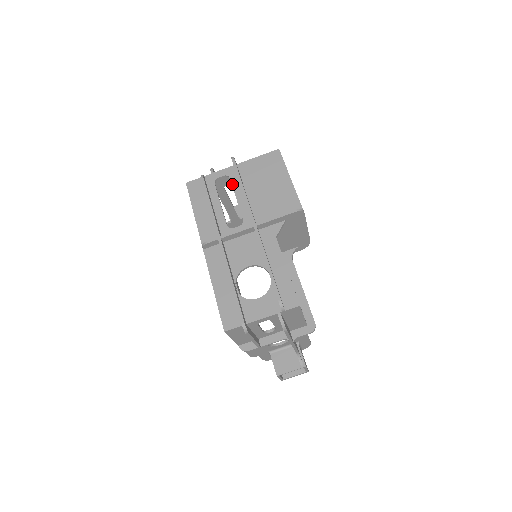
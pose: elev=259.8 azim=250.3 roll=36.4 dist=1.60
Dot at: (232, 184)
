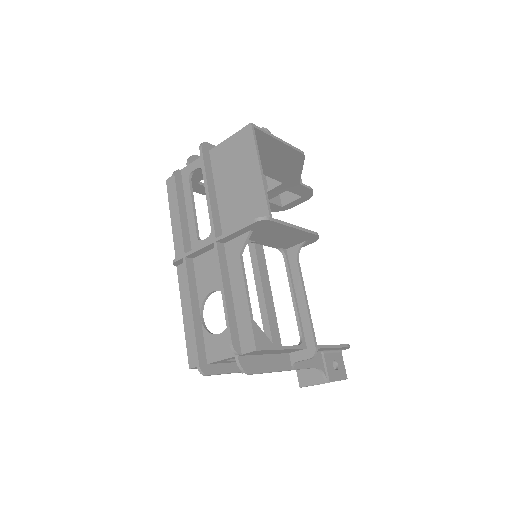
Dot at: occluded
